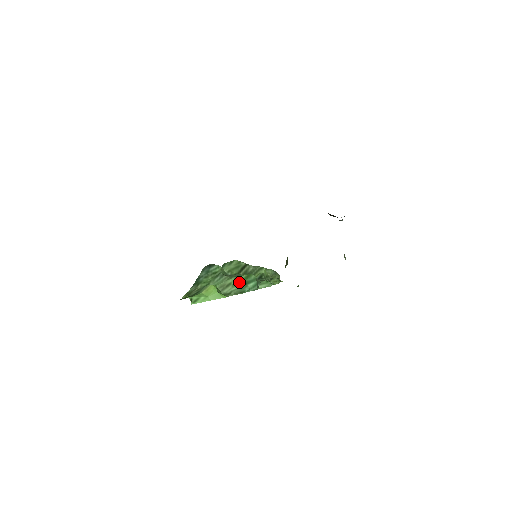
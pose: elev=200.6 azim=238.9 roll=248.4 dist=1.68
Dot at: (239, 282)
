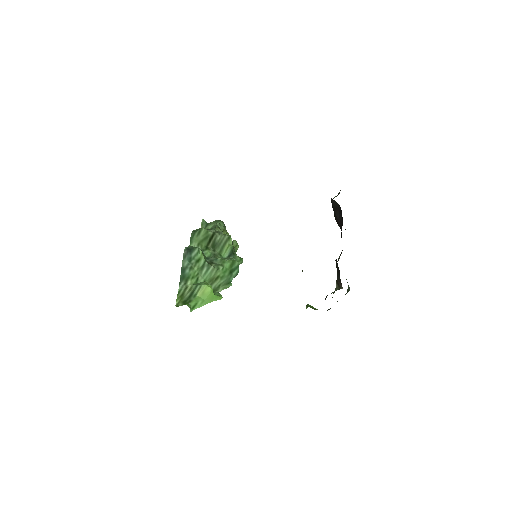
Dot at: (226, 273)
